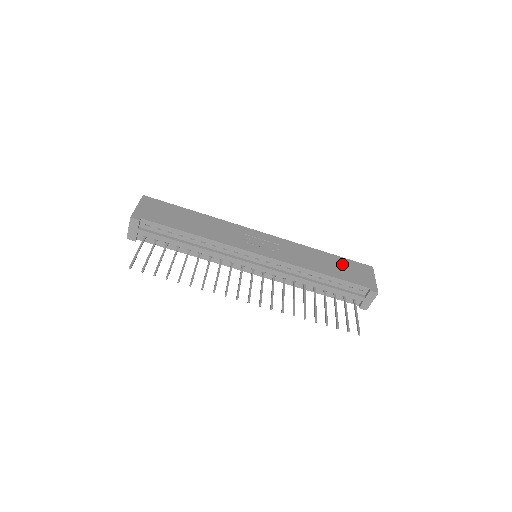
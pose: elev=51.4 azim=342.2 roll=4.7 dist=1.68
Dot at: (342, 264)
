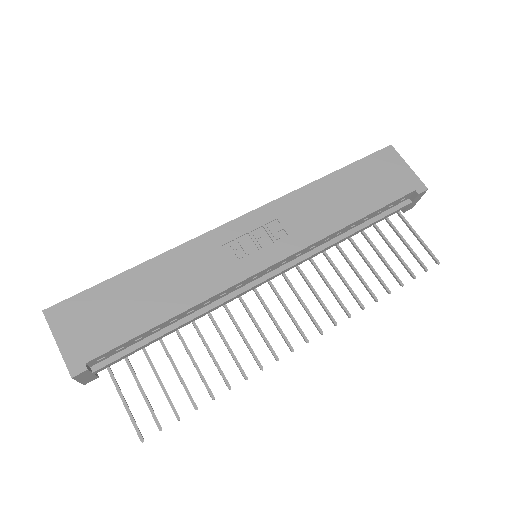
Dot at: (361, 178)
